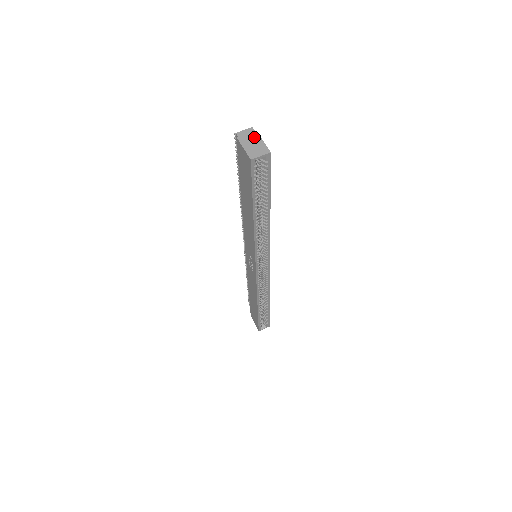
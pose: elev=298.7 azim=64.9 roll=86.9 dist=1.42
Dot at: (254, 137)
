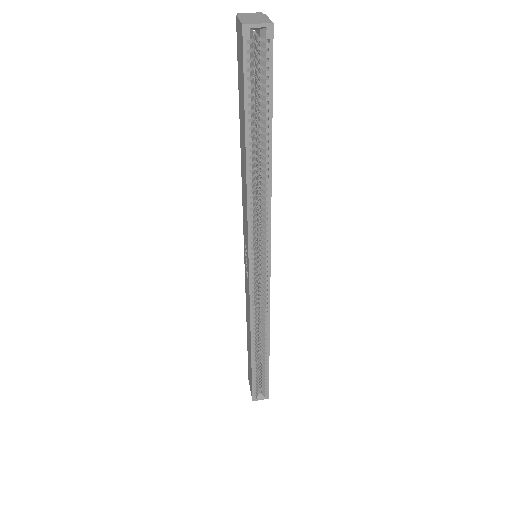
Dot at: (259, 16)
